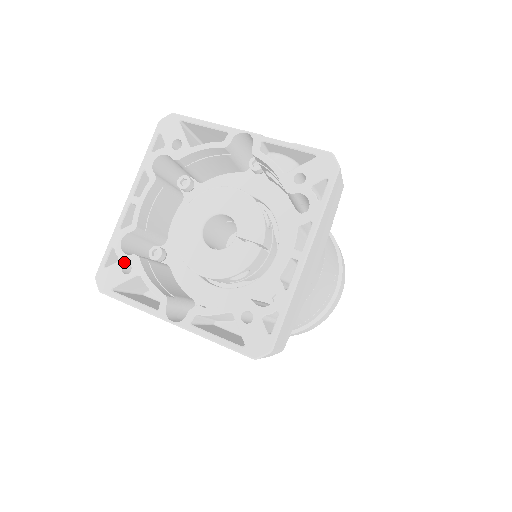
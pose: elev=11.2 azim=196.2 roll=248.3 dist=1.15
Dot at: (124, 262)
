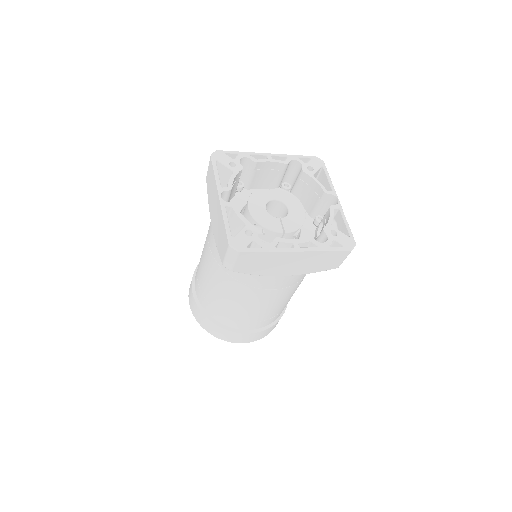
Dot at: (235, 162)
